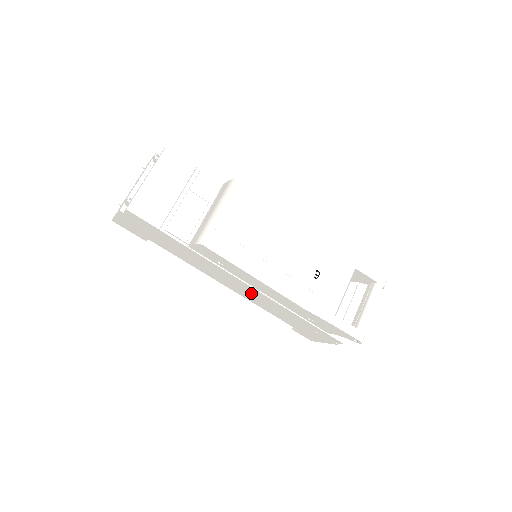
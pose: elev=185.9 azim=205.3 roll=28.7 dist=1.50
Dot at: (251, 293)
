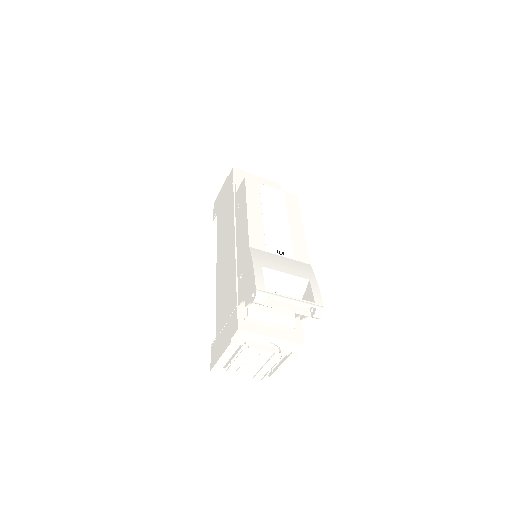
Dot at: (227, 258)
